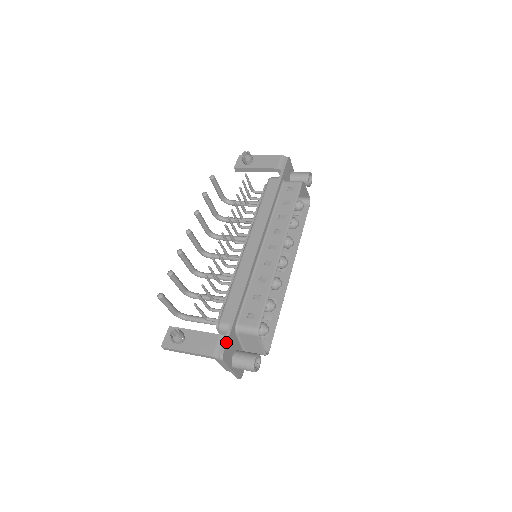
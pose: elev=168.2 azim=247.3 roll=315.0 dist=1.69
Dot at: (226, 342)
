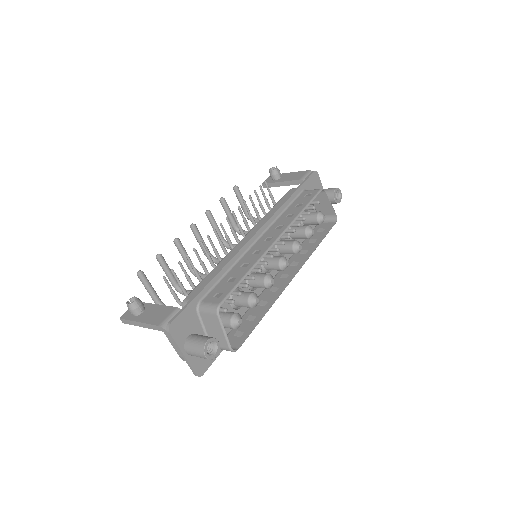
Dot at: (179, 313)
